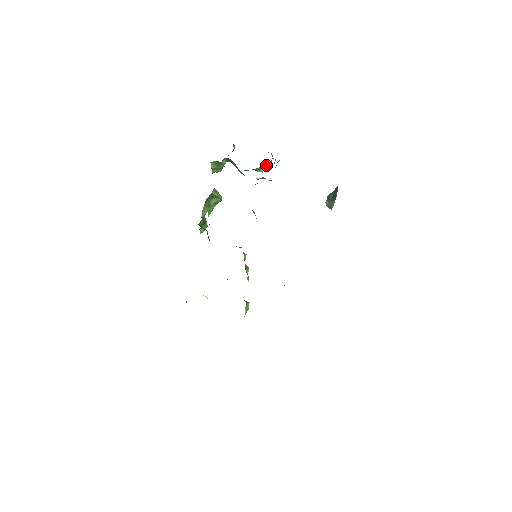
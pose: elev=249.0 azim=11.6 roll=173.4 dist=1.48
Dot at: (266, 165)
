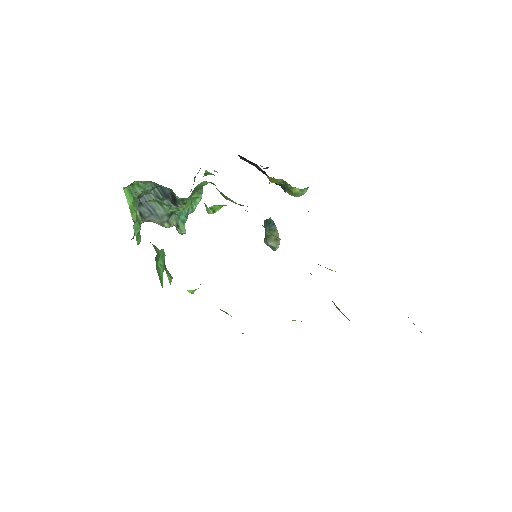
Dot at: occluded
